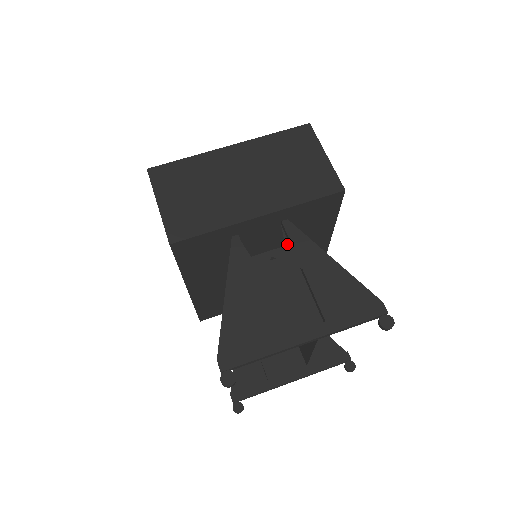
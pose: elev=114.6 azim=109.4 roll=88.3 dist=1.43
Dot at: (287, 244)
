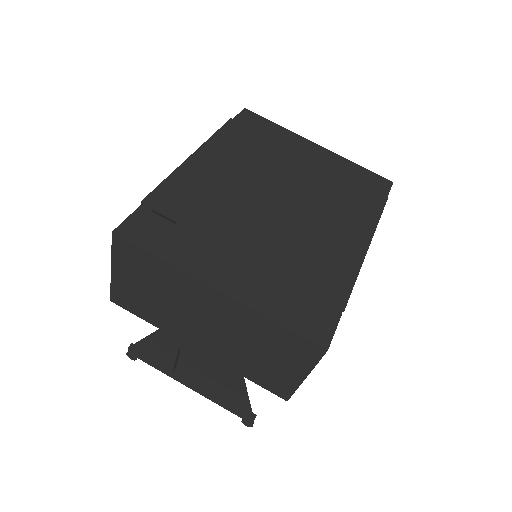
Dot at: occluded
